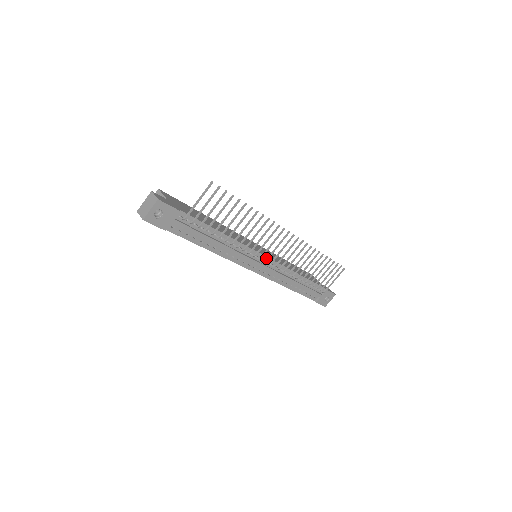
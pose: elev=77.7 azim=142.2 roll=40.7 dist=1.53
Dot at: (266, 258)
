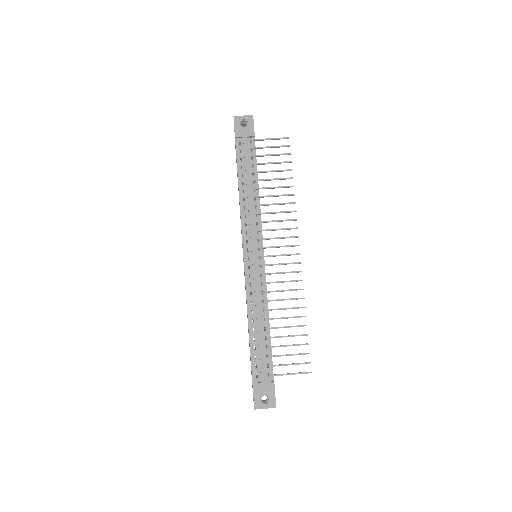
Dot at: (262, 254)
